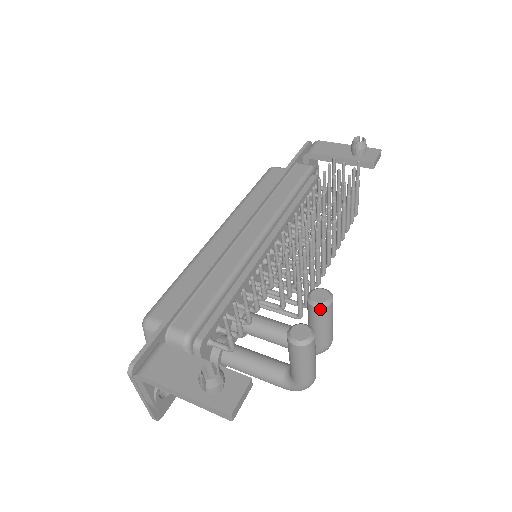
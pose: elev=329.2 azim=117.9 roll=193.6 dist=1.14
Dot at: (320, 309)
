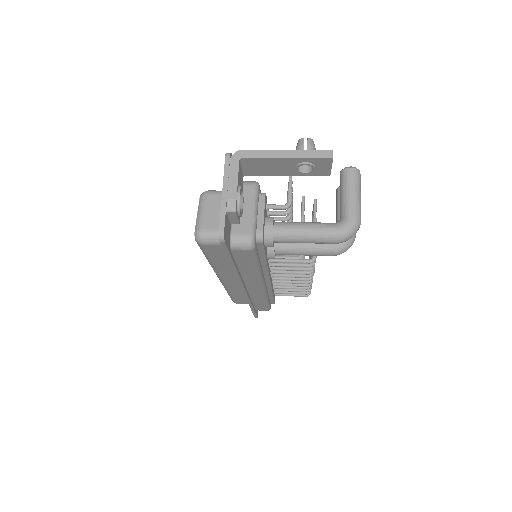
Dot at: occluded
